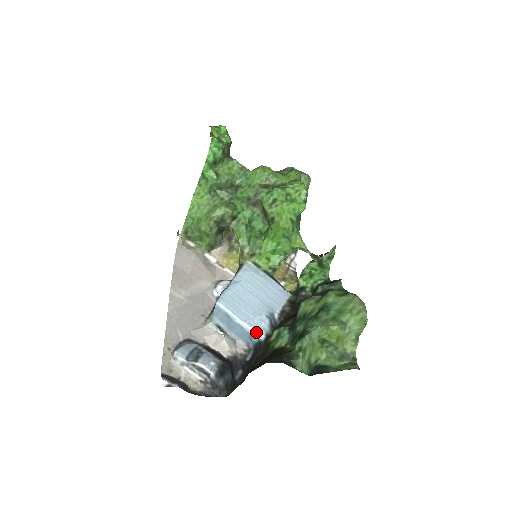
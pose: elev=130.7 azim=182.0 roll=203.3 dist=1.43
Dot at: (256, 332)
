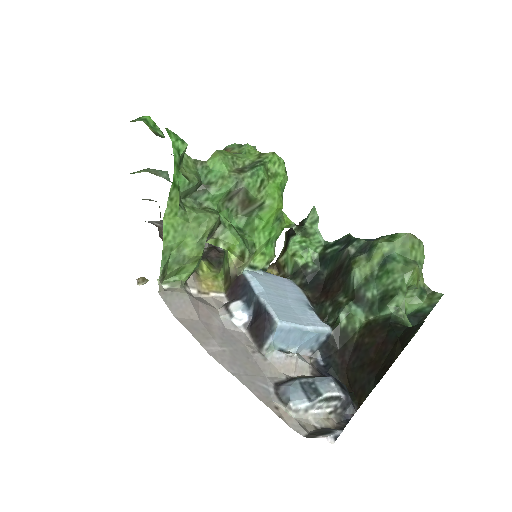
Dot at: (323, 329)
